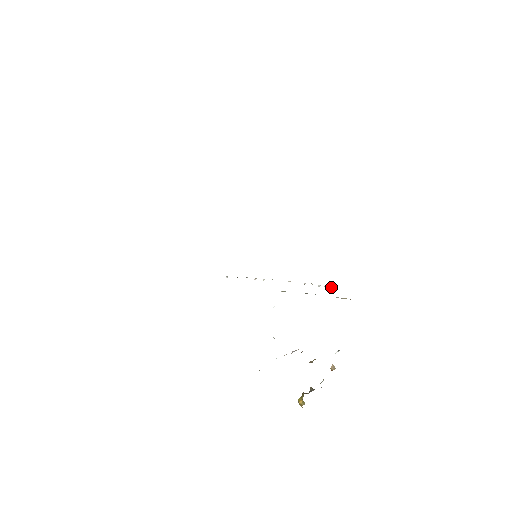
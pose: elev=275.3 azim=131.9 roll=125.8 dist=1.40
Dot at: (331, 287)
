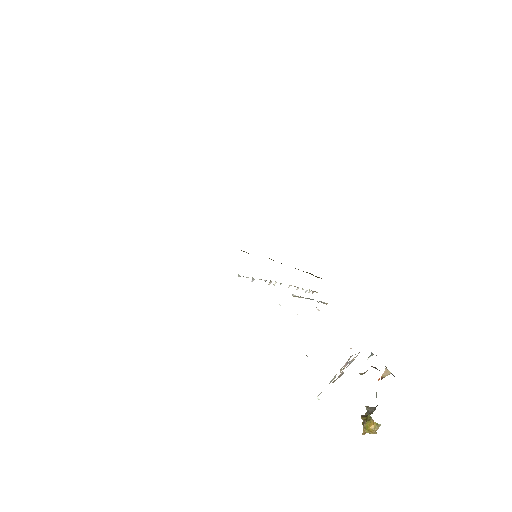
Dot at: (312, 292)
